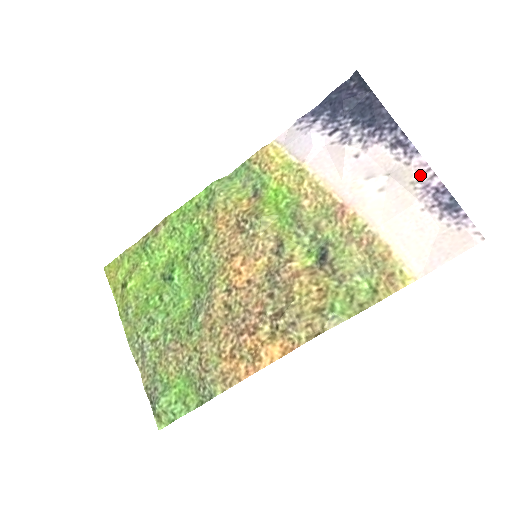
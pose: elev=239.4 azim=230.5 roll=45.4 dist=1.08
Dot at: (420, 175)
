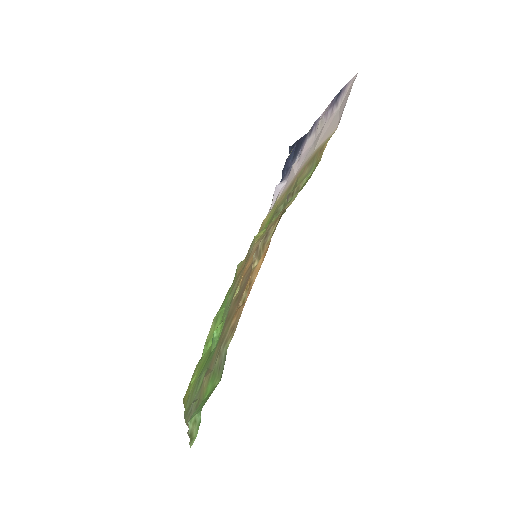
Dot at: (323, 116)
